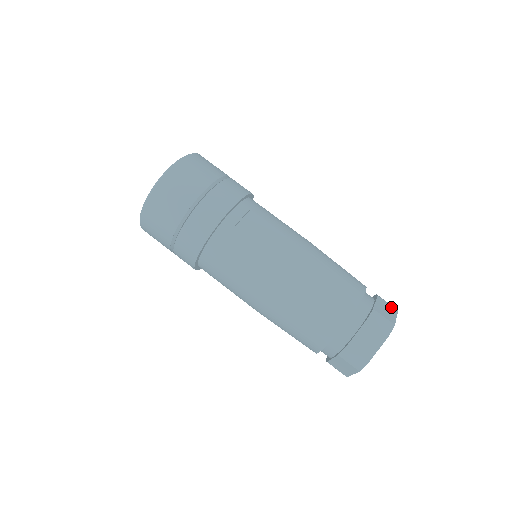
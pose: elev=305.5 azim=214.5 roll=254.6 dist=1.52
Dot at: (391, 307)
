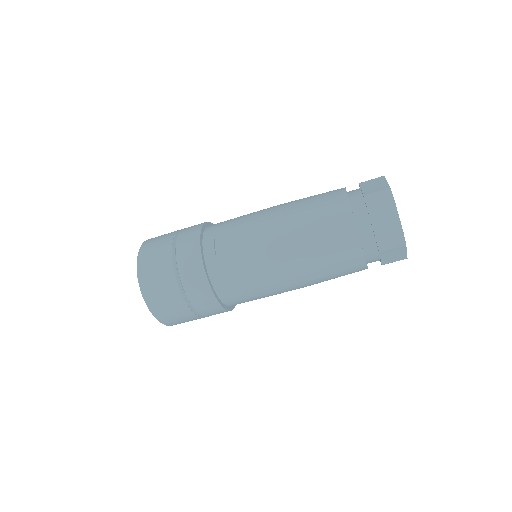
Dot at: (376, 179)
